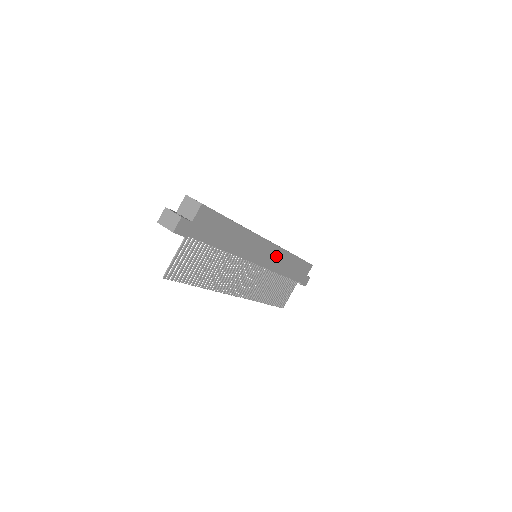
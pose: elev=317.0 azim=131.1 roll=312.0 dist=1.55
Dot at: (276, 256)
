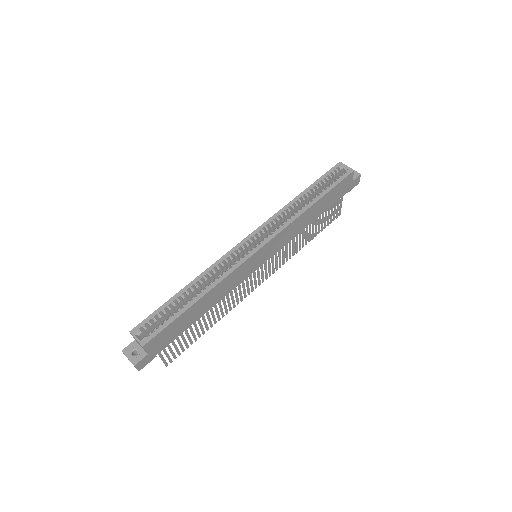
Dot at: (281, 238)
